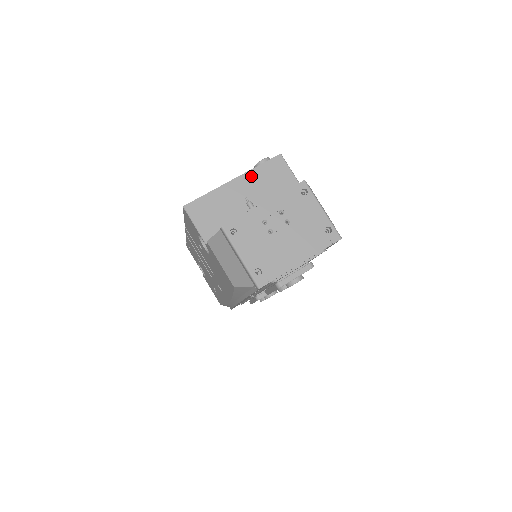
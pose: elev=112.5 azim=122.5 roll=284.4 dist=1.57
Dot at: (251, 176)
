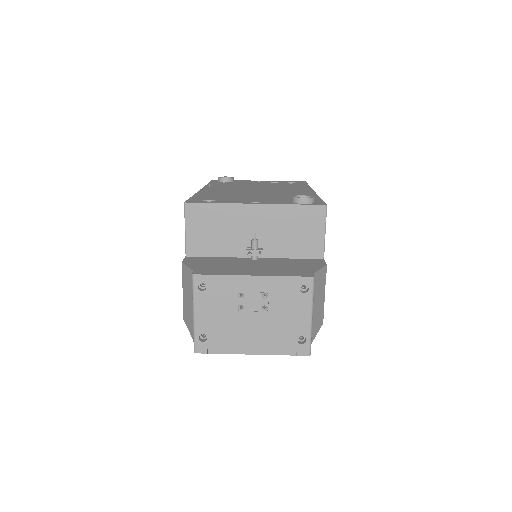
Dot at: (277, 211)
